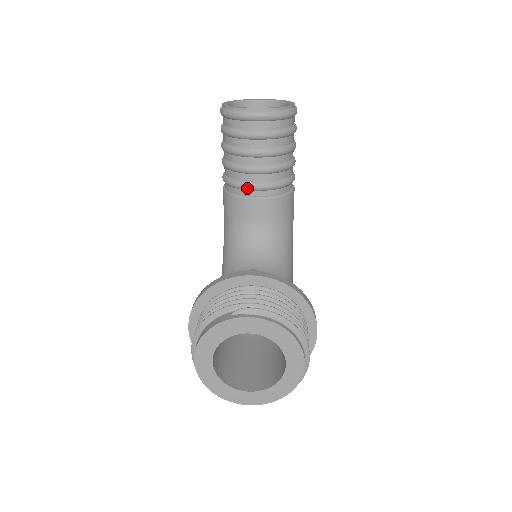
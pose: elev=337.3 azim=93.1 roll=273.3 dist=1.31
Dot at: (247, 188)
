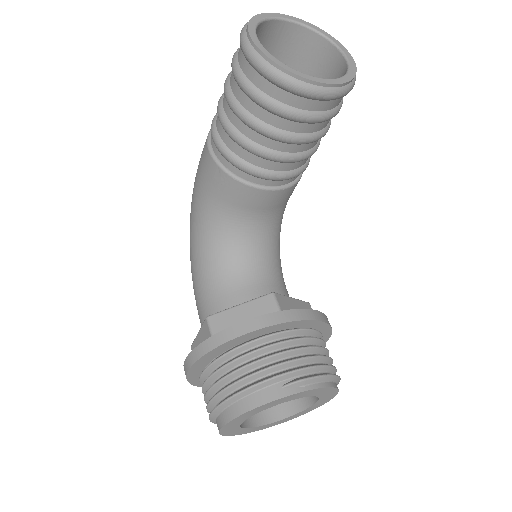
Dot at: (265, 178)
